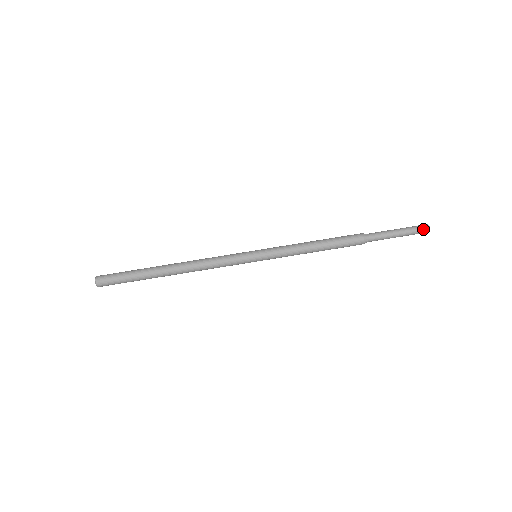
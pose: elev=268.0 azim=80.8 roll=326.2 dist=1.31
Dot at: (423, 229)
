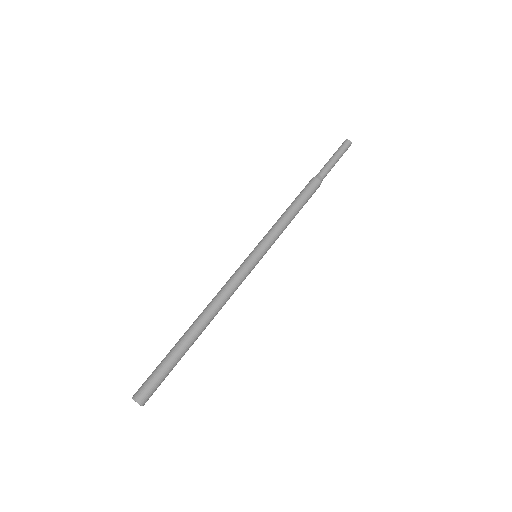
Dot at: (348, 145)
